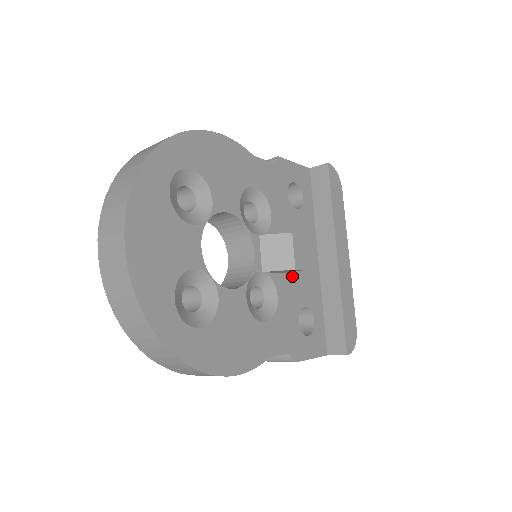
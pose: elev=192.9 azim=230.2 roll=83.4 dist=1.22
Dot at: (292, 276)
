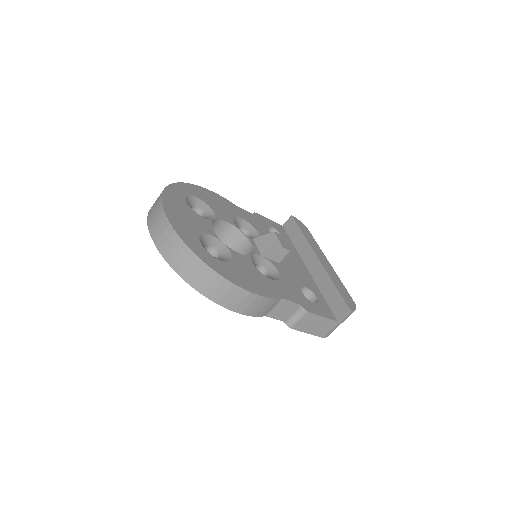
Dot at: (287, 267)
